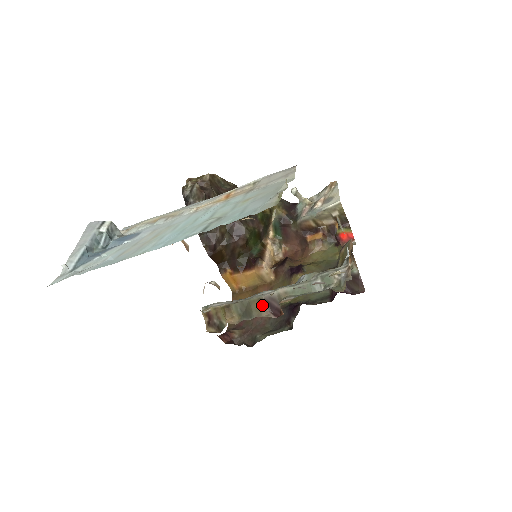
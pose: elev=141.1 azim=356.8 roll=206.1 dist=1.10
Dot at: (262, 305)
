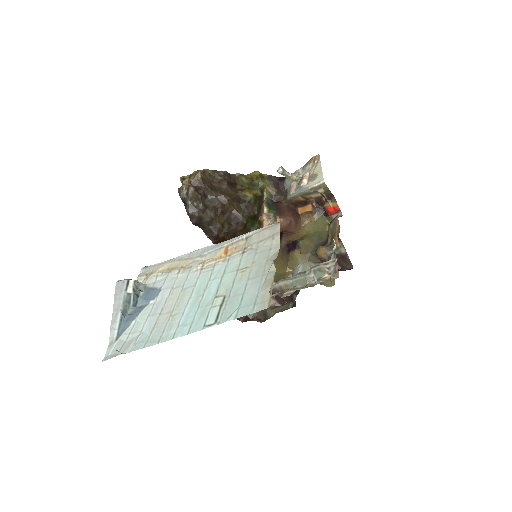
Dot at: occluded
